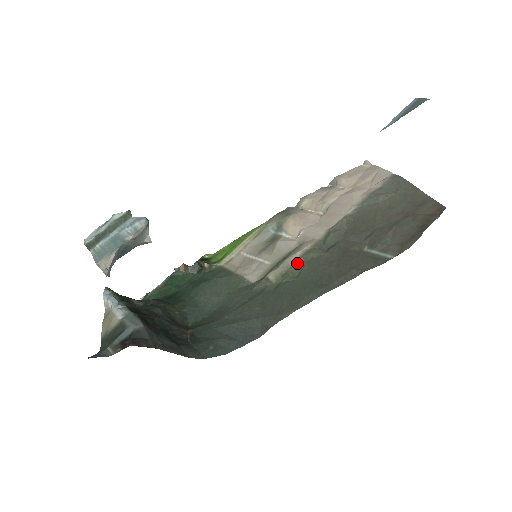
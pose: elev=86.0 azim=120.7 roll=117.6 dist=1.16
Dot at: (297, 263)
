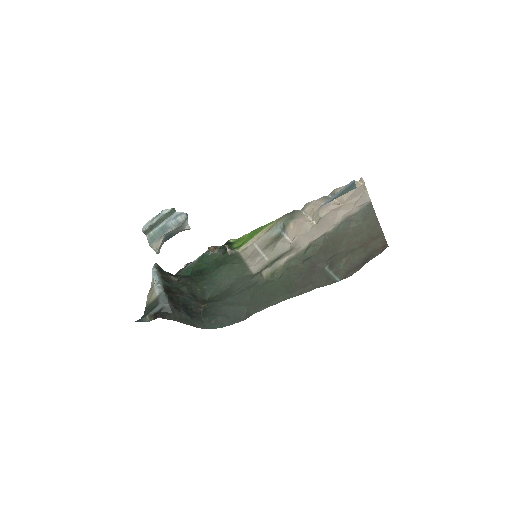
Dot at: (282, 267)
